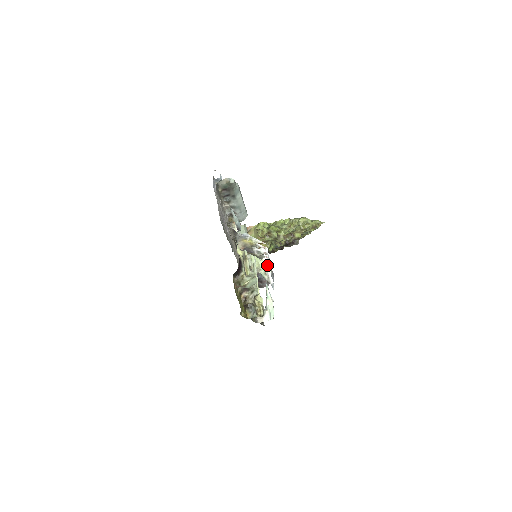
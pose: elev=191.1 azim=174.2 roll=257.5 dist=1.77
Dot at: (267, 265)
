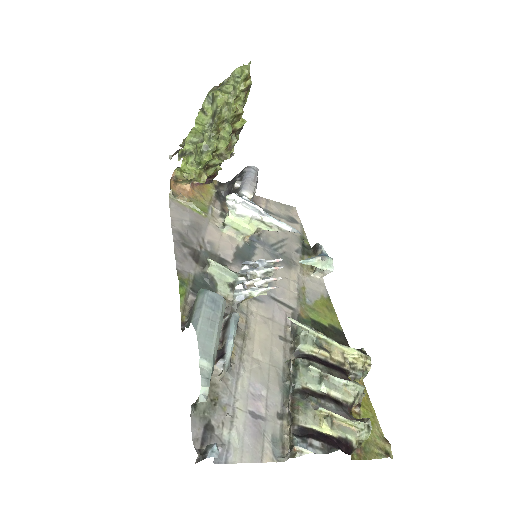
Dot at: (261, 218)
